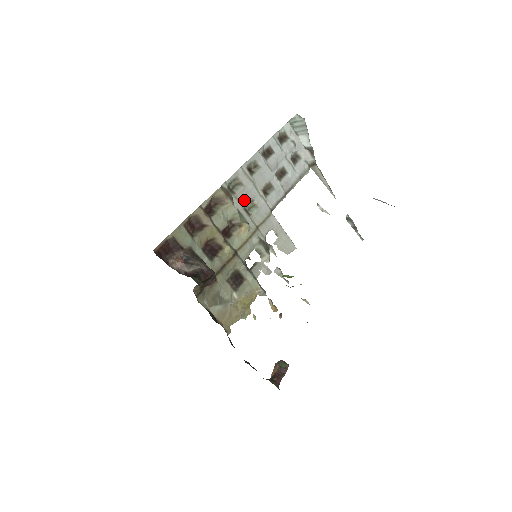
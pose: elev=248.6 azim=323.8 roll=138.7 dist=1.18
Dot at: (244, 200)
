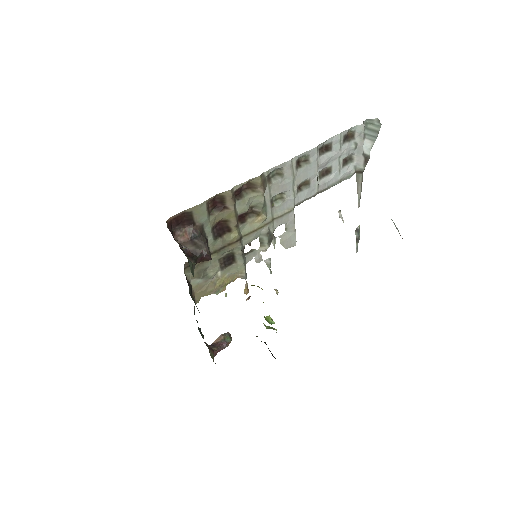
Dot at: (276, 191)
